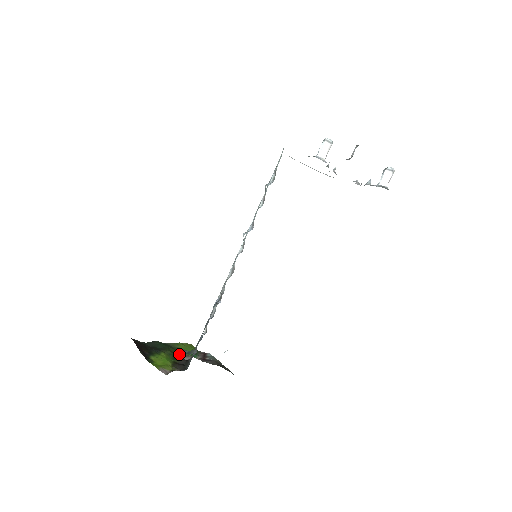
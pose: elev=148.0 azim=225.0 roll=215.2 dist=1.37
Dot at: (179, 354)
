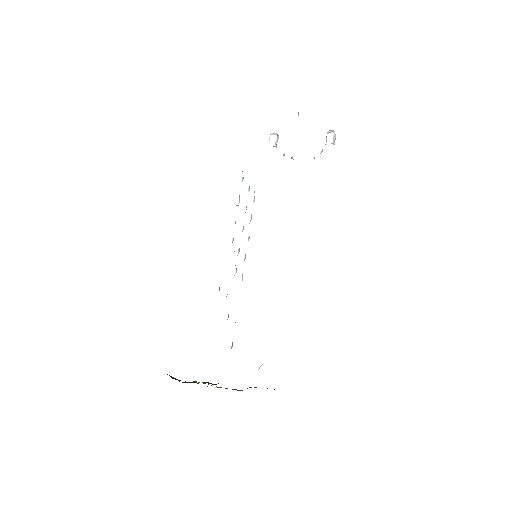
Dot at: occluded
